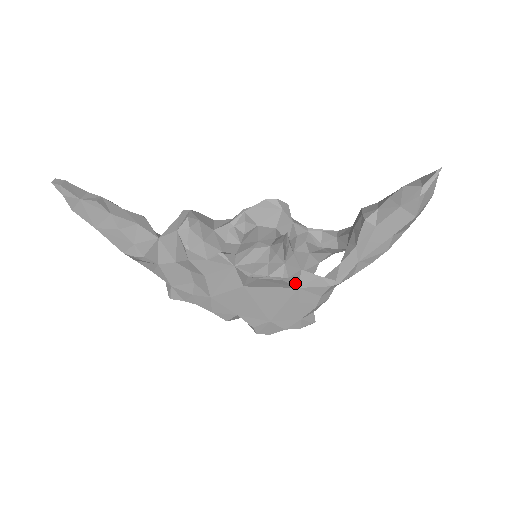
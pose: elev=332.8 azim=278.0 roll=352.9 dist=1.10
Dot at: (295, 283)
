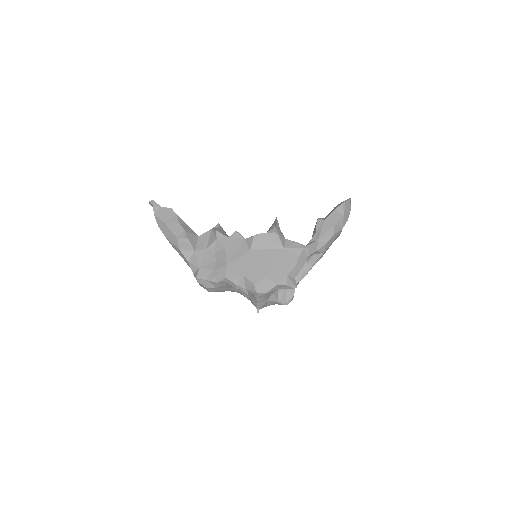
Dot at: (282, 243)
